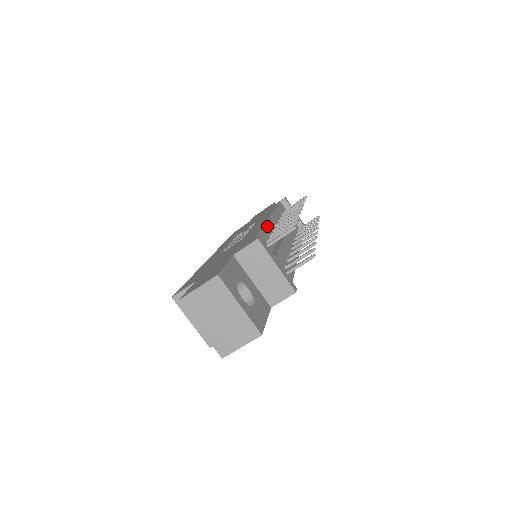
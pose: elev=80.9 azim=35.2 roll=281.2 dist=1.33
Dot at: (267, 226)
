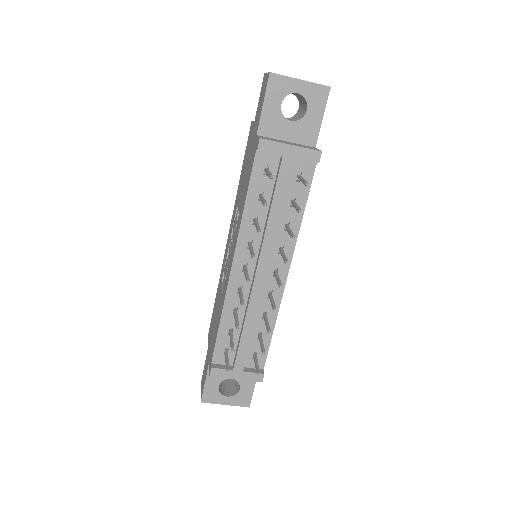
Dot at: (229, 298)
